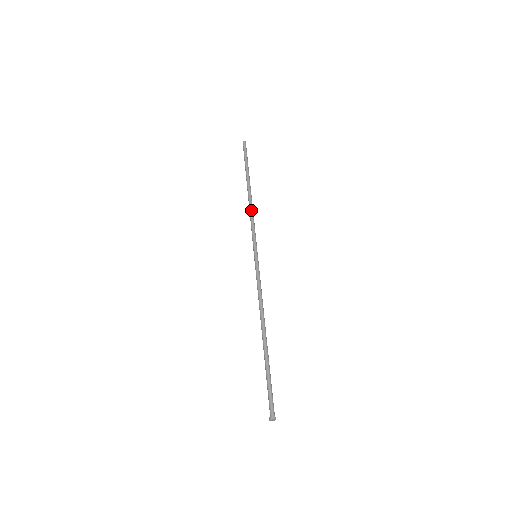
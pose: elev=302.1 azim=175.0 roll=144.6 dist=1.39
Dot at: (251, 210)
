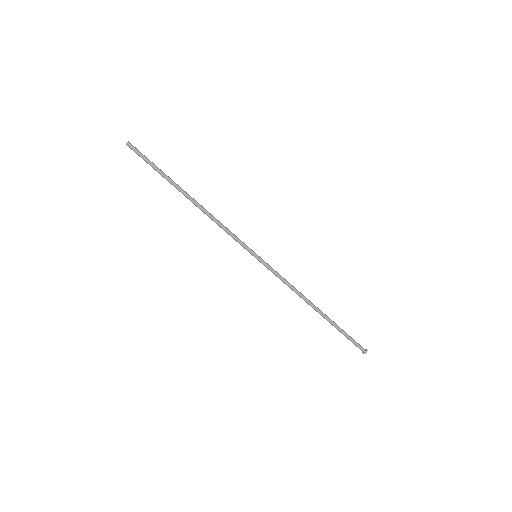
Dot at: (212, 219)
